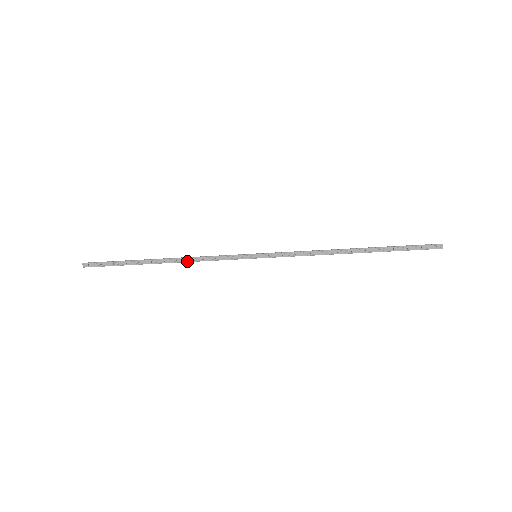
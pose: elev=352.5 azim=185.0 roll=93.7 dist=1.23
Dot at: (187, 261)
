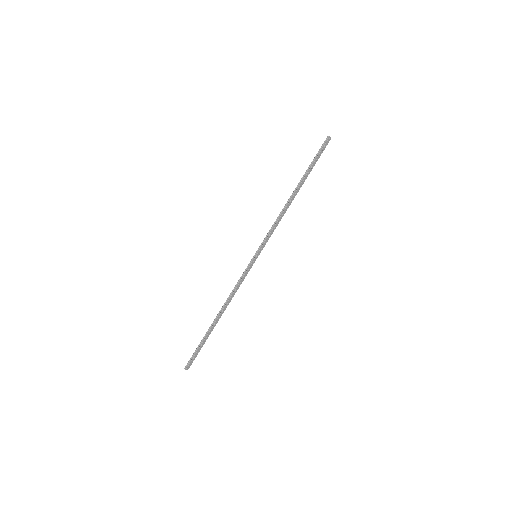
Dot at: occluded
